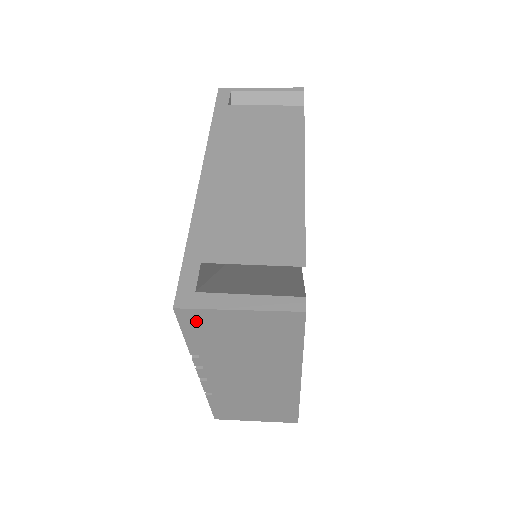
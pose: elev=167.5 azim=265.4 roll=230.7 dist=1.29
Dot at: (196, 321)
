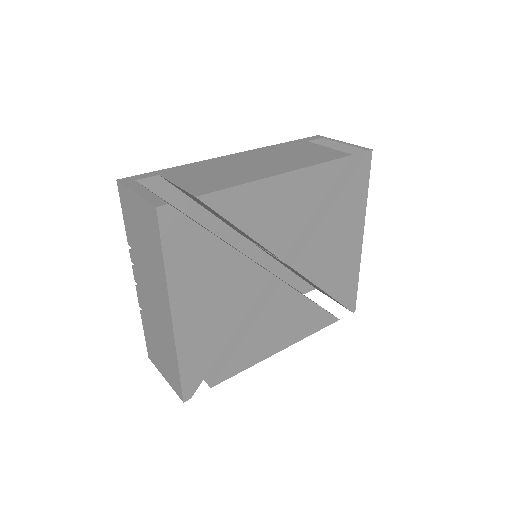
Dot at: (125, 200)
